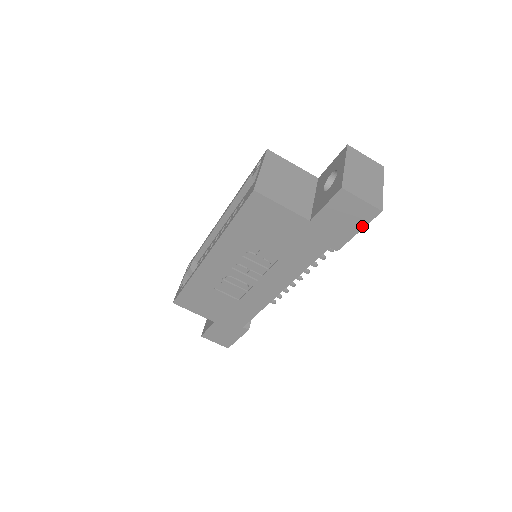
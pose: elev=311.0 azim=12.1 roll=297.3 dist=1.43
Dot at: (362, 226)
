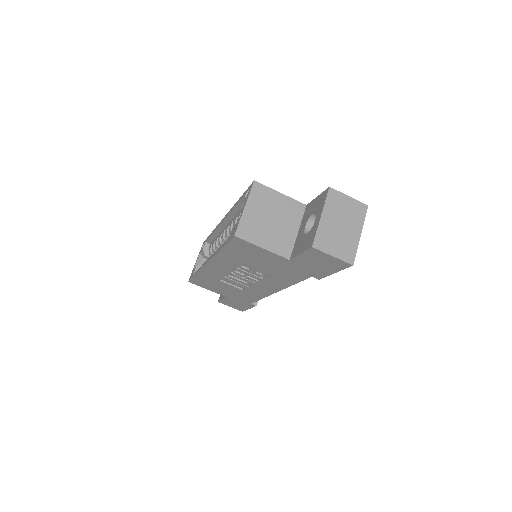
Dot at: (337, 270)
